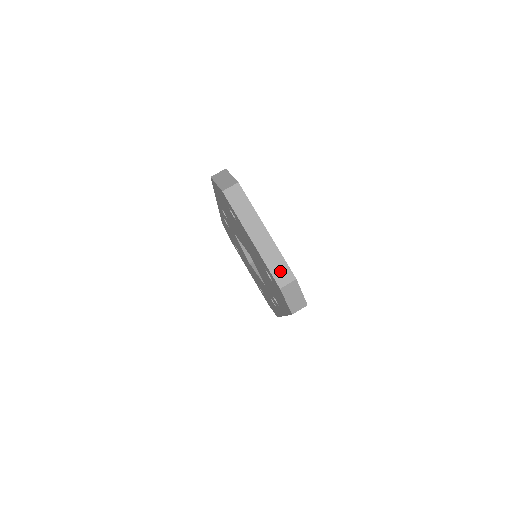
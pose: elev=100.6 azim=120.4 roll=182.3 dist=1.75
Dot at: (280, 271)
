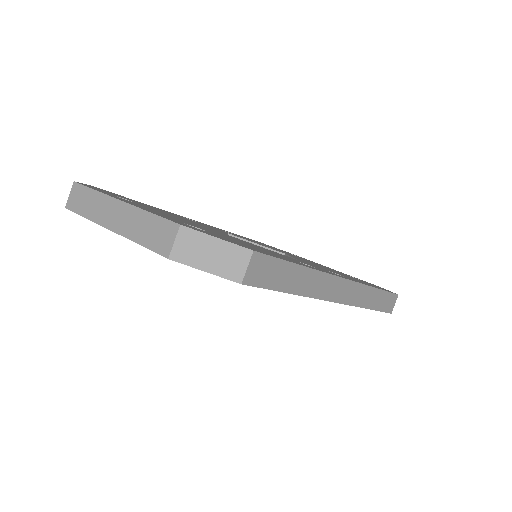
Dot at: (156, 235)
